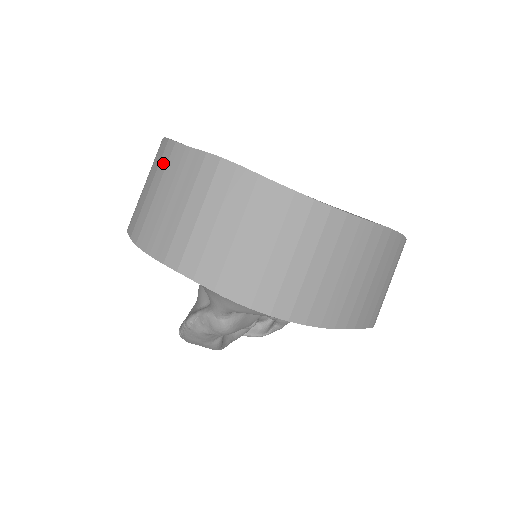
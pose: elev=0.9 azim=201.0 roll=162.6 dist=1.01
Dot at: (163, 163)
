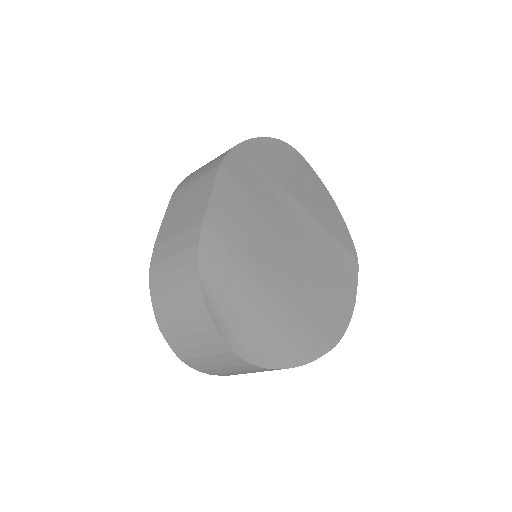
Dot at: (185, 258)
